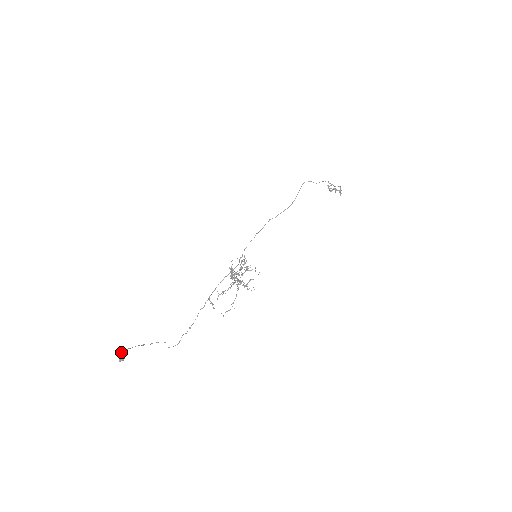
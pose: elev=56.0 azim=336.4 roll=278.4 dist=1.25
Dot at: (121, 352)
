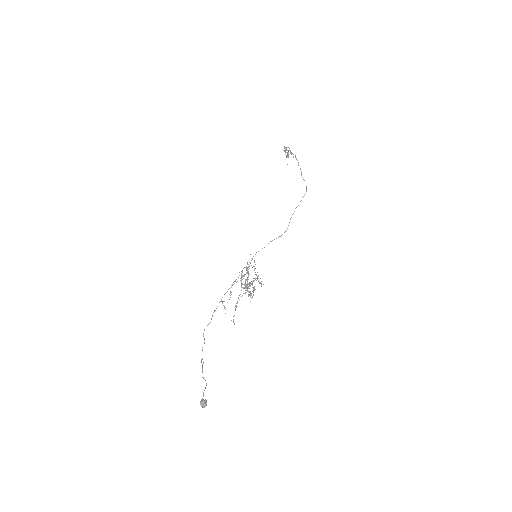
Dot at: (205, 400)
